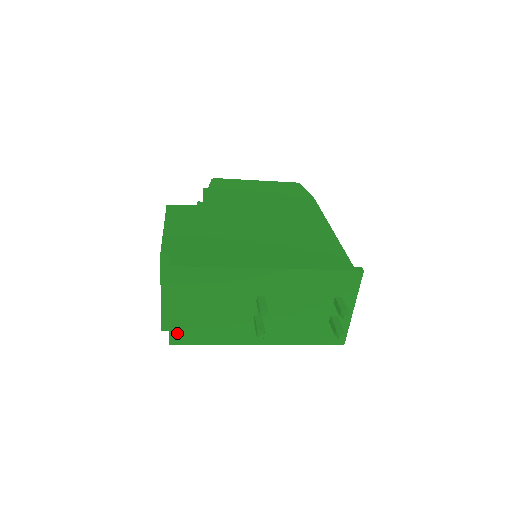
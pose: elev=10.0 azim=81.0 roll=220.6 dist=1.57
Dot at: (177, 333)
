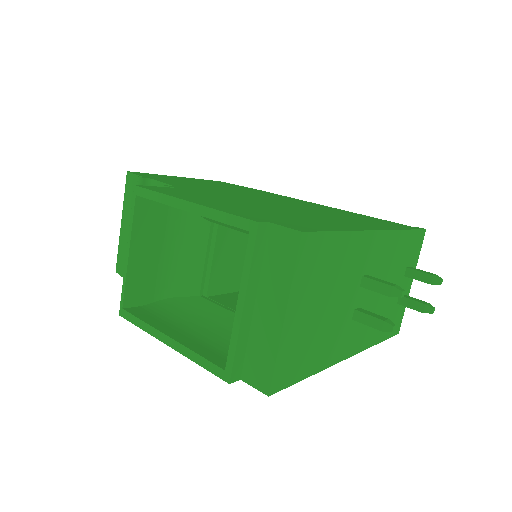
Dot at: (282, 367)
